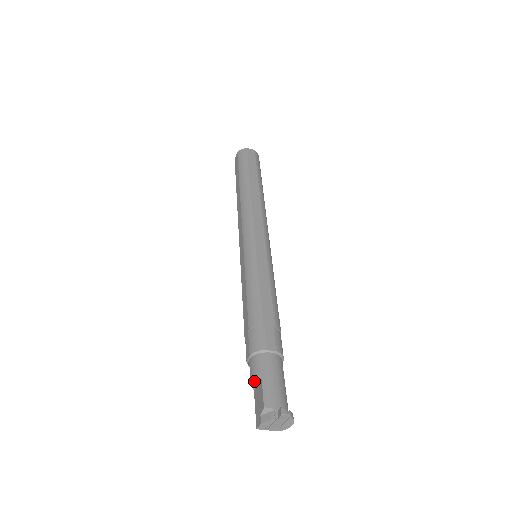
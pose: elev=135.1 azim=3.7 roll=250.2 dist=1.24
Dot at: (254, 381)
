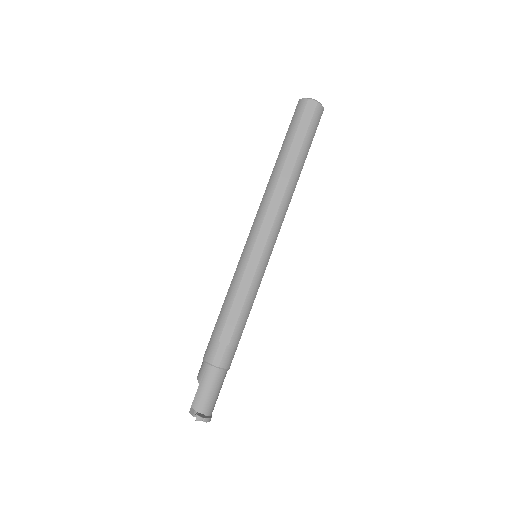
Dot at: (198, 380)
